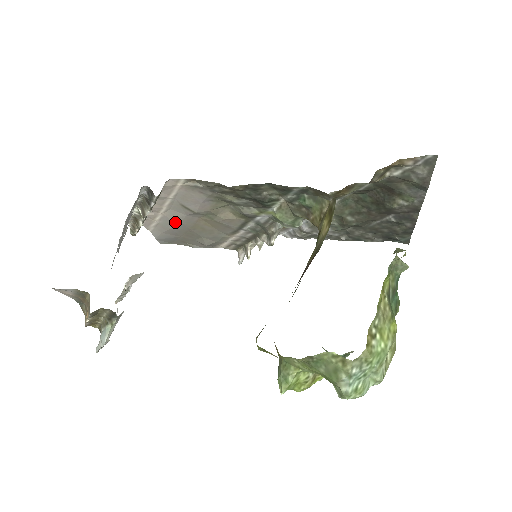
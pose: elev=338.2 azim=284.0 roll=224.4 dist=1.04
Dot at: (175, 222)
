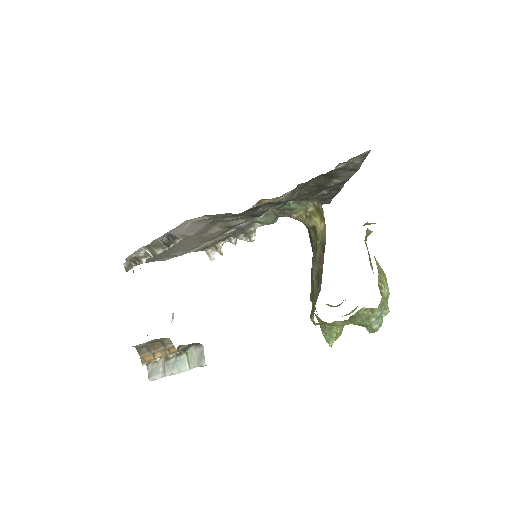
Dot at: occluded
